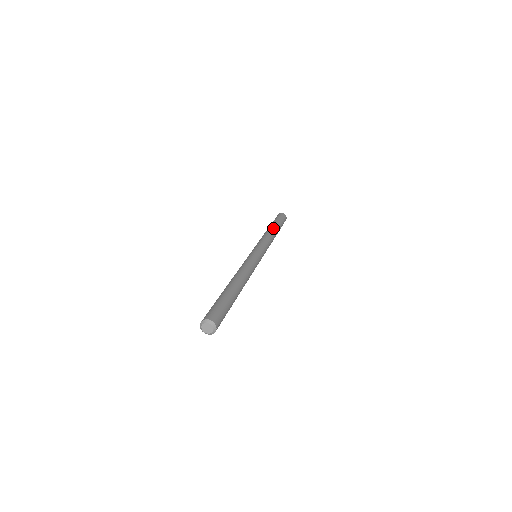
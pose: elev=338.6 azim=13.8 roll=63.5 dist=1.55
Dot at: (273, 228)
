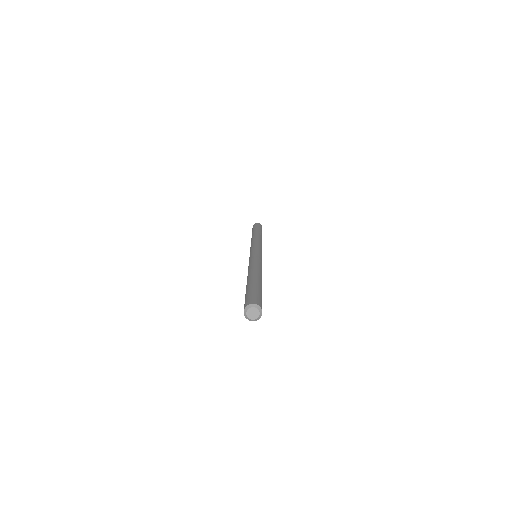
Dot at: (255, 233)
